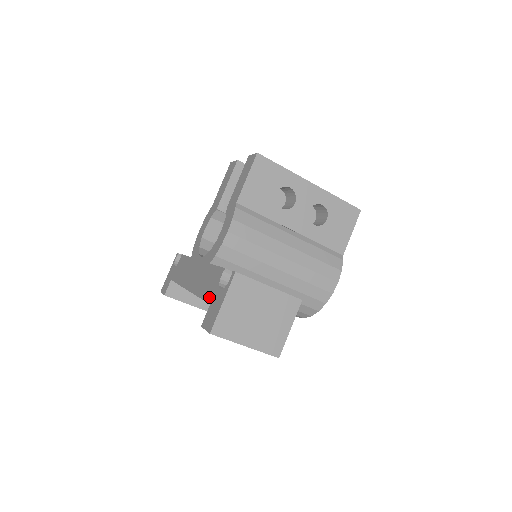
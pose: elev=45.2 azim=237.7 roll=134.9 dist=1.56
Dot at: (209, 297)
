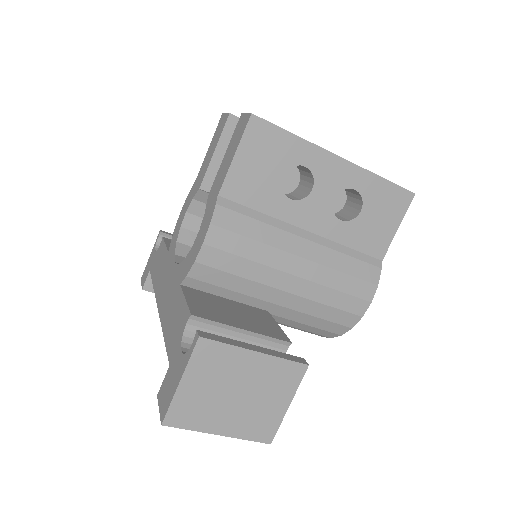
Dot at: (170, 350)
